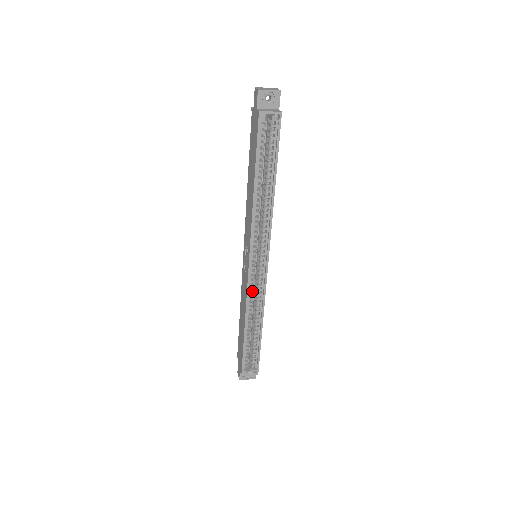
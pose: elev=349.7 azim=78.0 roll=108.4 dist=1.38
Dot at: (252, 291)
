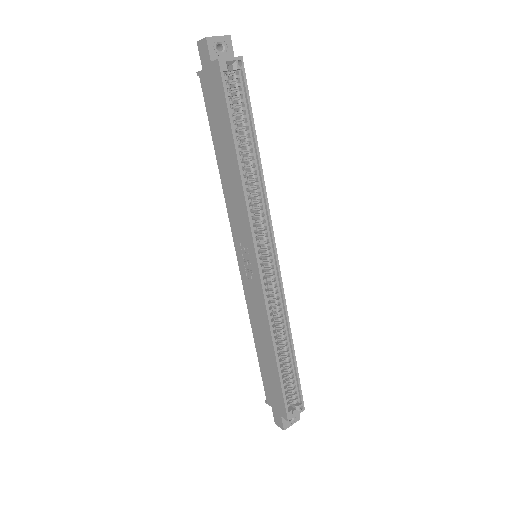
Dot at: (269, 299)
